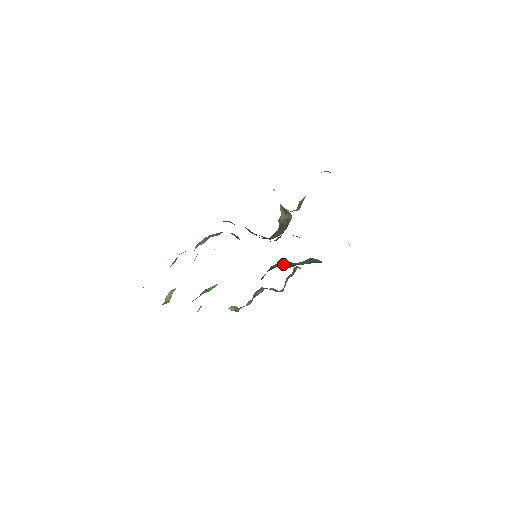
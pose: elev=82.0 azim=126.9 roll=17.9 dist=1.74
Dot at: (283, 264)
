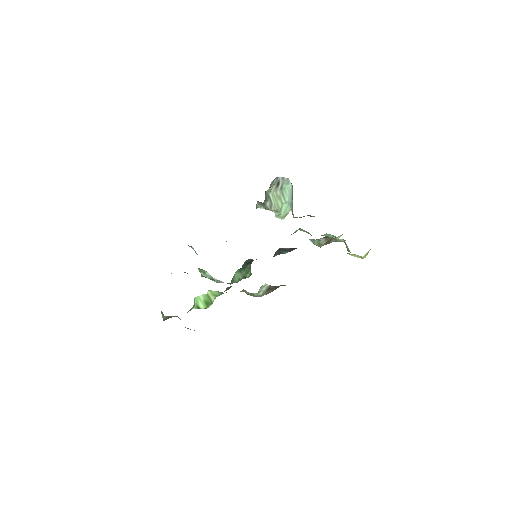
Dot at: occluded
